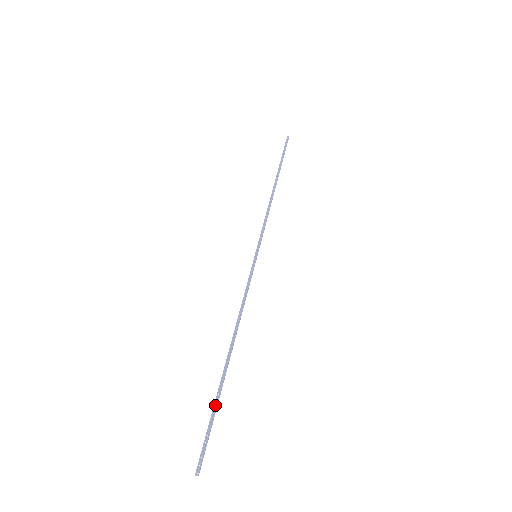
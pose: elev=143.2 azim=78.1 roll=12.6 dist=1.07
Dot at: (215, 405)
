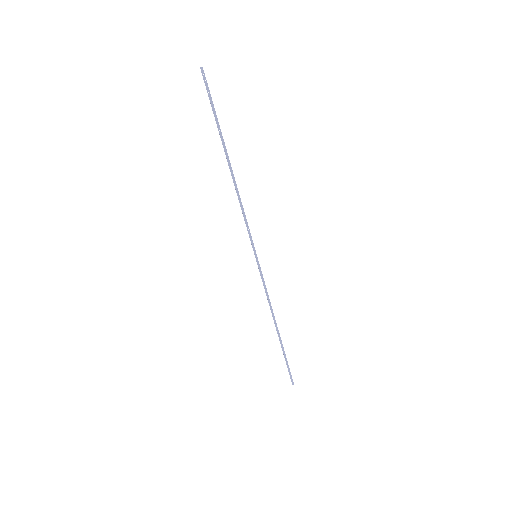
Dot at: (285, 358)
